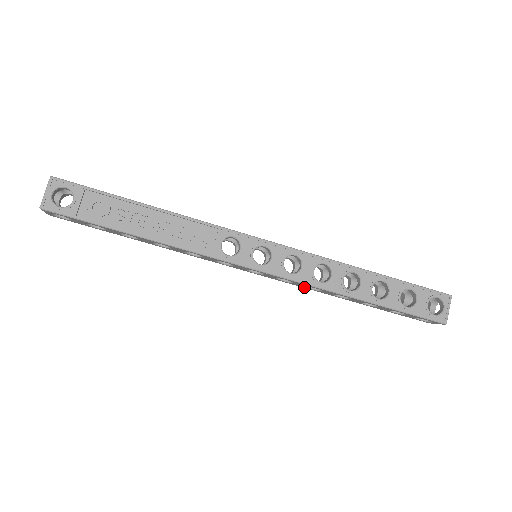
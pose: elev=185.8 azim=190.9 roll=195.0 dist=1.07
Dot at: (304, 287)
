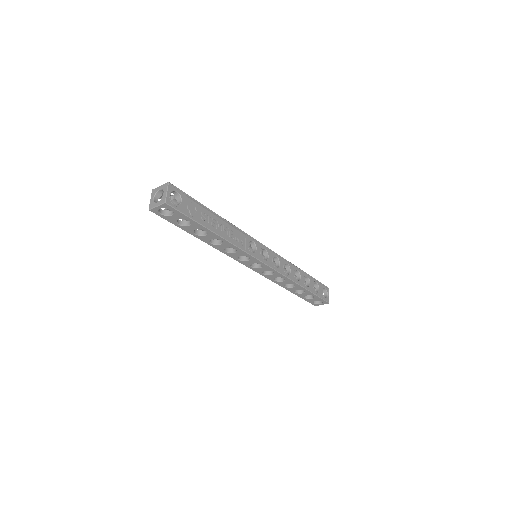
Dot at: (271, 279)
